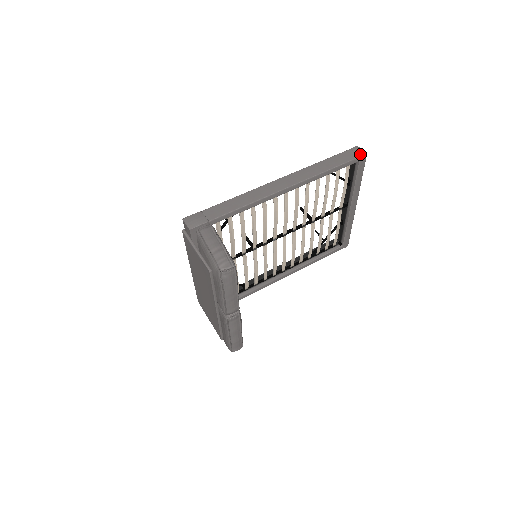
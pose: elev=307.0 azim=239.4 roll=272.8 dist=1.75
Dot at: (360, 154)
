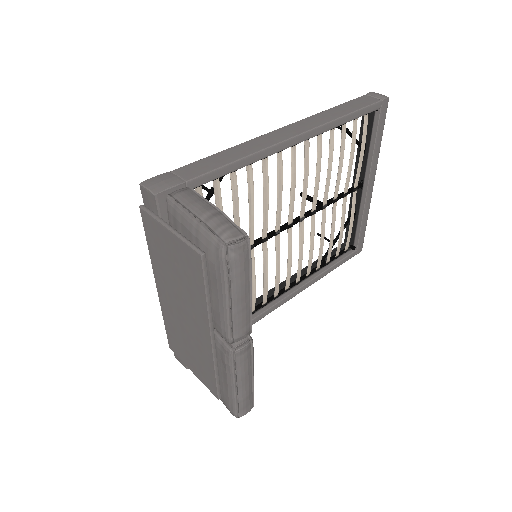
Dot at: (381, 98)
